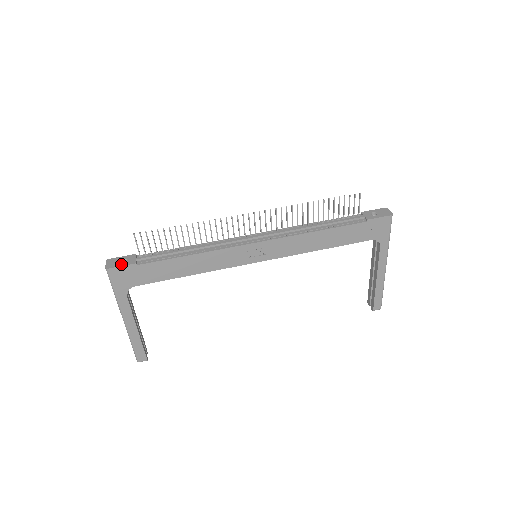
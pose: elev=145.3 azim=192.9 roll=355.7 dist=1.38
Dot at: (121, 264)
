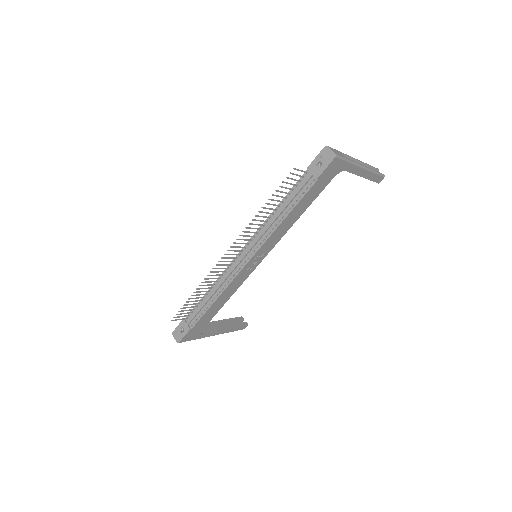
Dot at: (183, 335)
